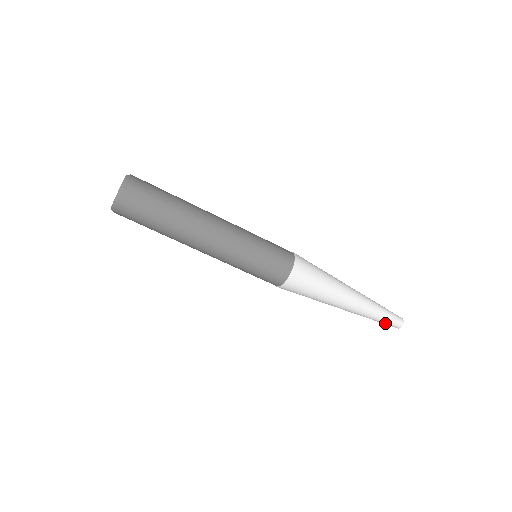
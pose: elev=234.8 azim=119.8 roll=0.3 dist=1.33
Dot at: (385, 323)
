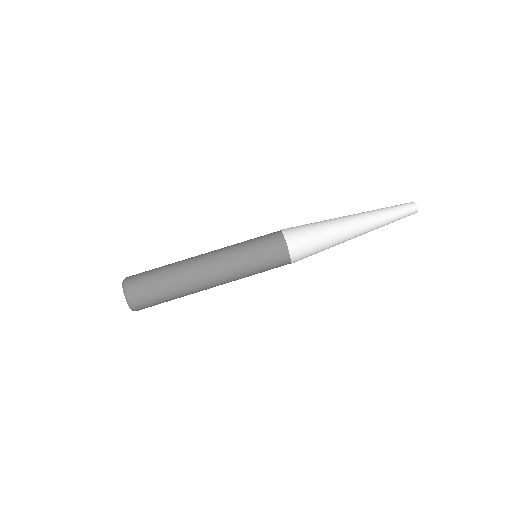
Dot at: (399, 207)
